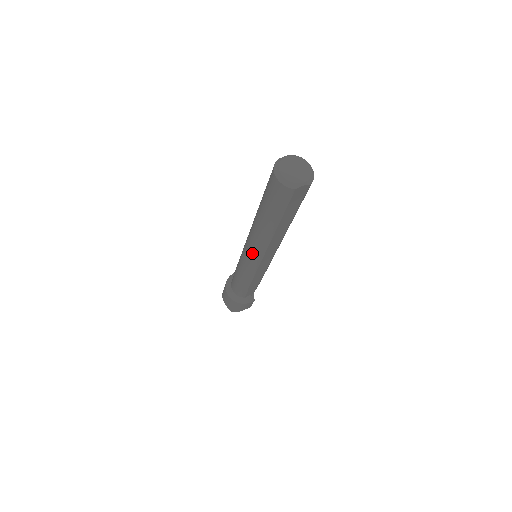
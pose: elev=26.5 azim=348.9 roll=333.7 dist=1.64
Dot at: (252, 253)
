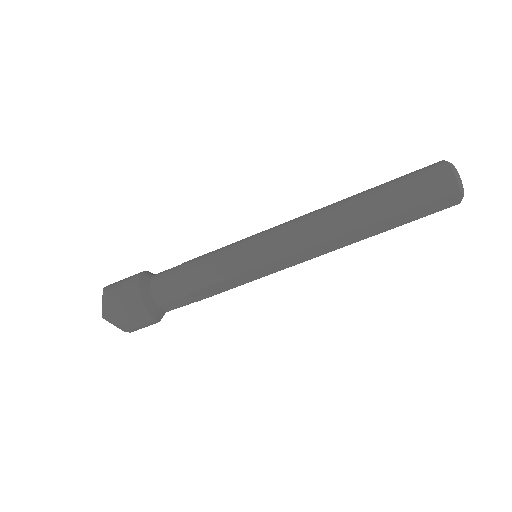
Dot at: (287, 239)
